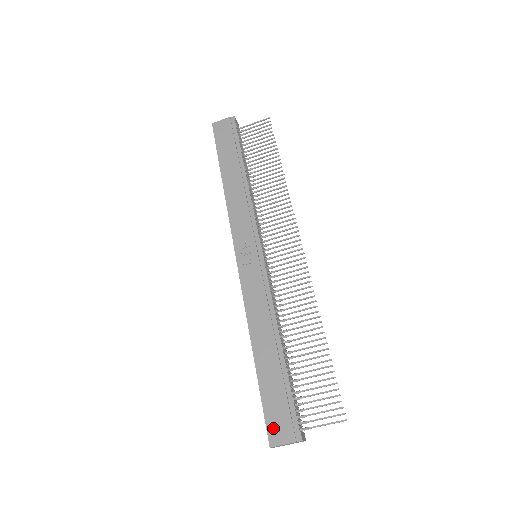
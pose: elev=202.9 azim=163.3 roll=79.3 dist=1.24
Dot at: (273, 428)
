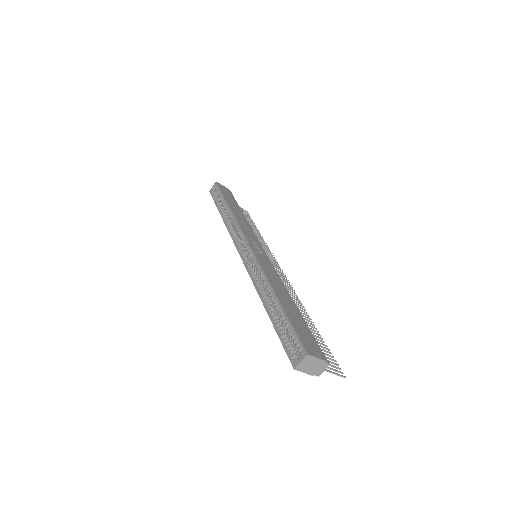
Dot at: (306, 344)
